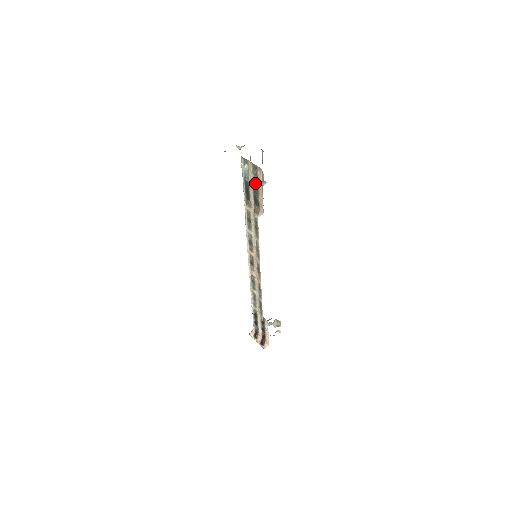
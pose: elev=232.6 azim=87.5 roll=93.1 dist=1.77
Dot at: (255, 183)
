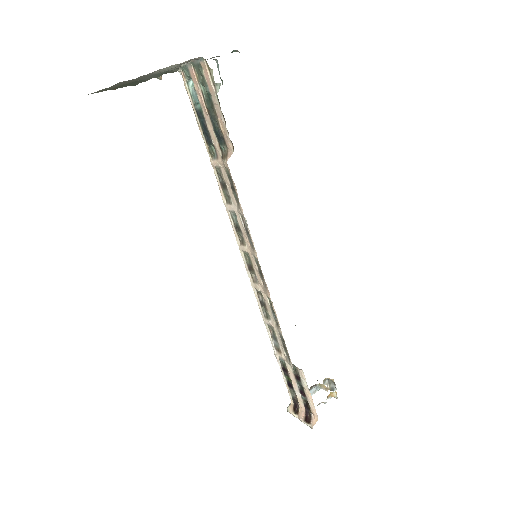
Dot at: (207, 100)
